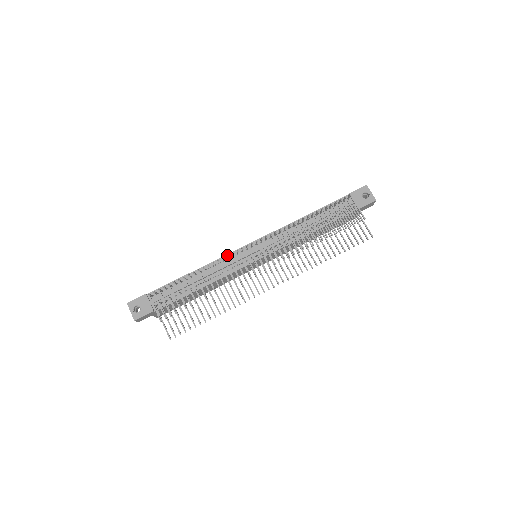
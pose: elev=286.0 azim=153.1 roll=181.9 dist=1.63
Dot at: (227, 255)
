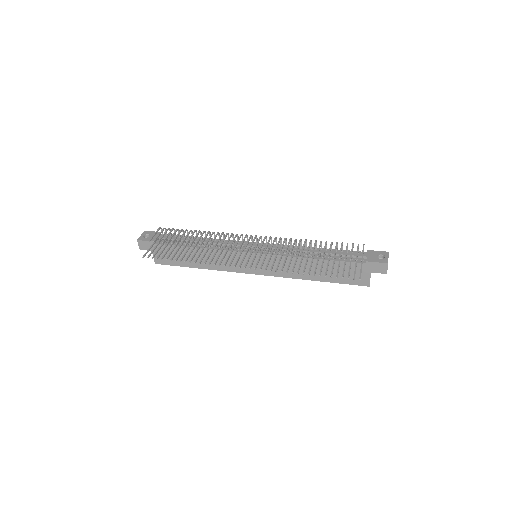
Dot at: (232, 233)
